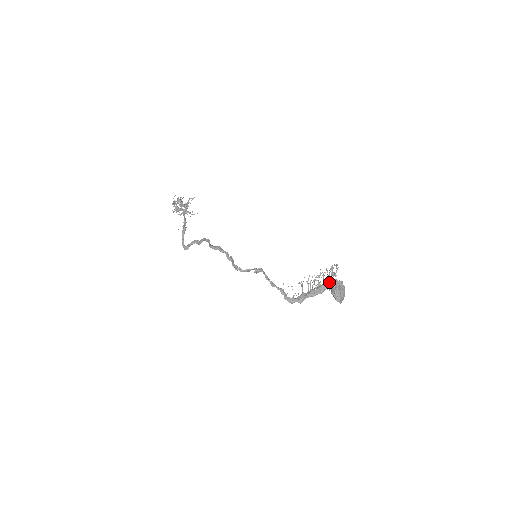
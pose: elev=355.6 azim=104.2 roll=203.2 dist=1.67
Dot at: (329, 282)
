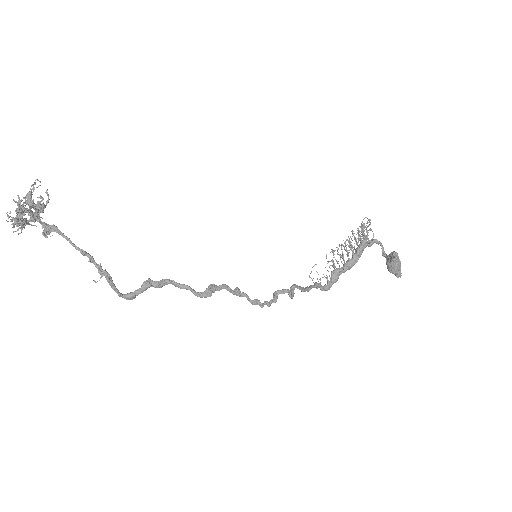
Dot at: (366, 245)
